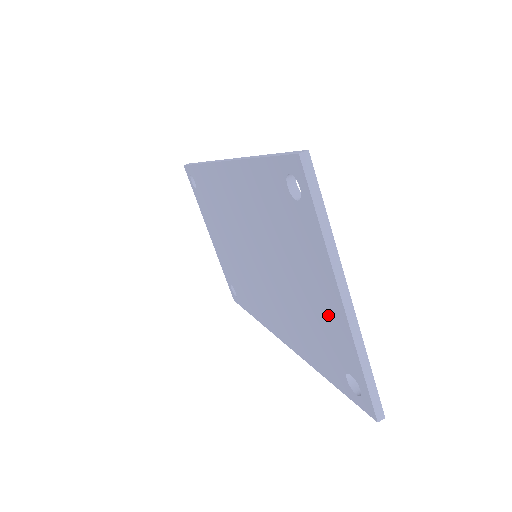
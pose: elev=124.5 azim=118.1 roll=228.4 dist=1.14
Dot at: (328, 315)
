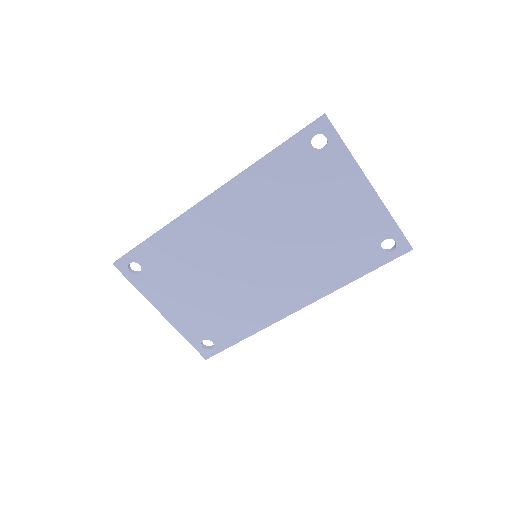
Dot at: (359, 212)
